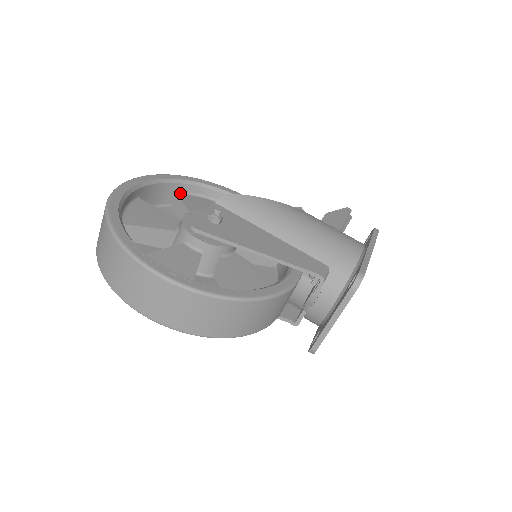
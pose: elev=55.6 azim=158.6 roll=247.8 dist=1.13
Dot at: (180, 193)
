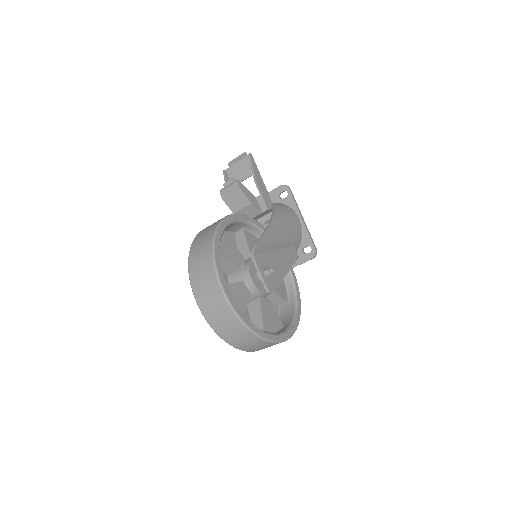
Dot at: occluded
